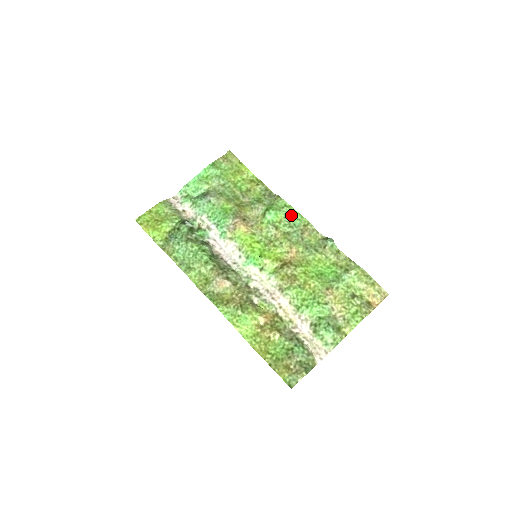
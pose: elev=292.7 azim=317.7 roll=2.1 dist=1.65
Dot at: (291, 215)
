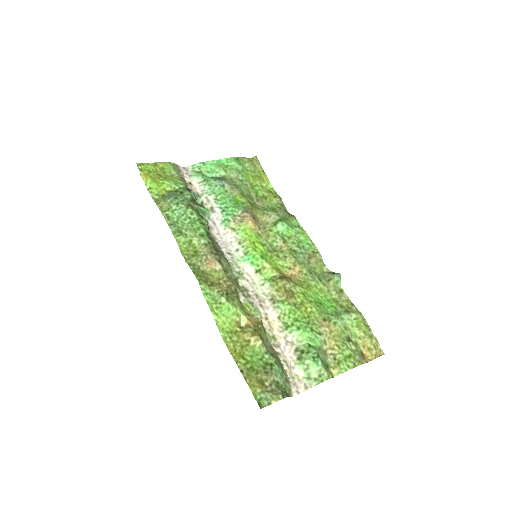
Dot at: (302, 237)
